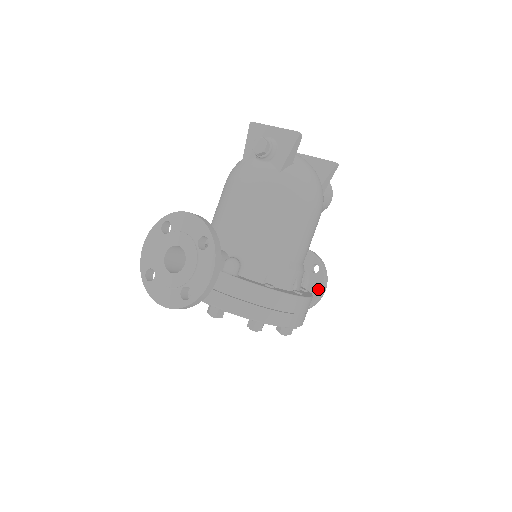
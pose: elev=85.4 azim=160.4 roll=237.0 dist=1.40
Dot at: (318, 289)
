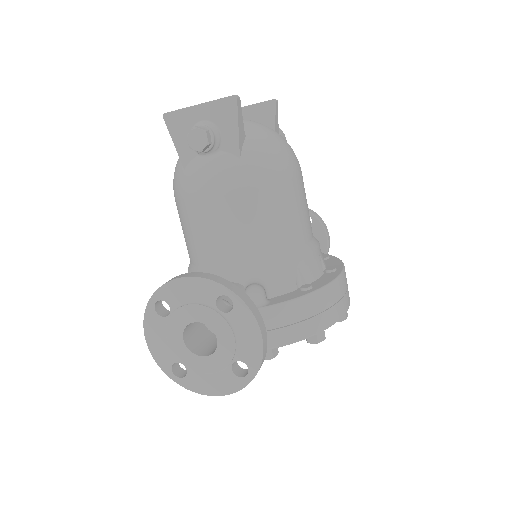
Dot at: (322, 239)
